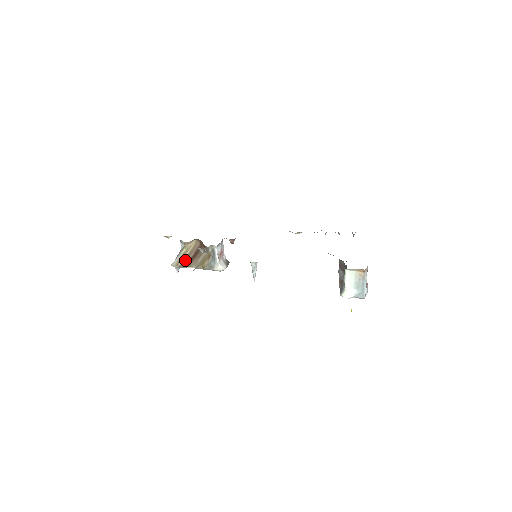
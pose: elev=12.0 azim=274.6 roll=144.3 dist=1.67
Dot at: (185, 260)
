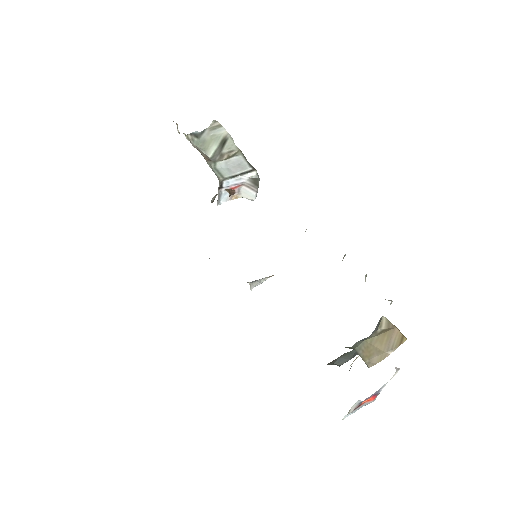
Dot at: occluded
